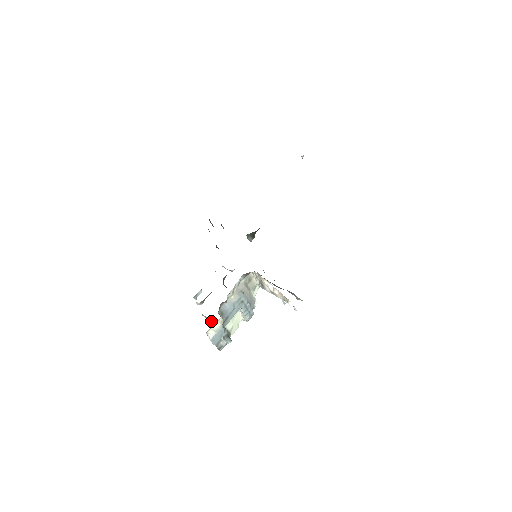
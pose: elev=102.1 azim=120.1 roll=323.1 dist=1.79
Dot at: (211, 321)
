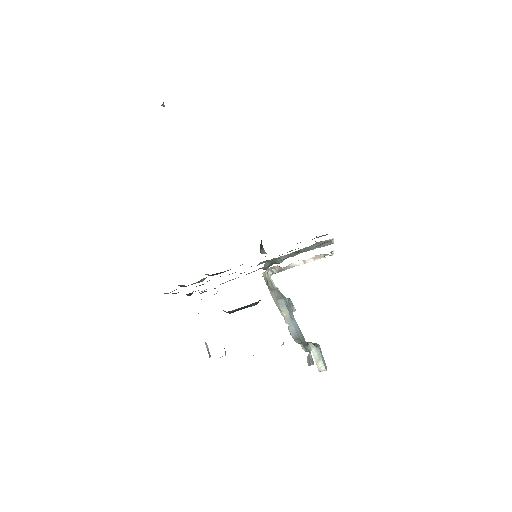
Dot at: occluded
